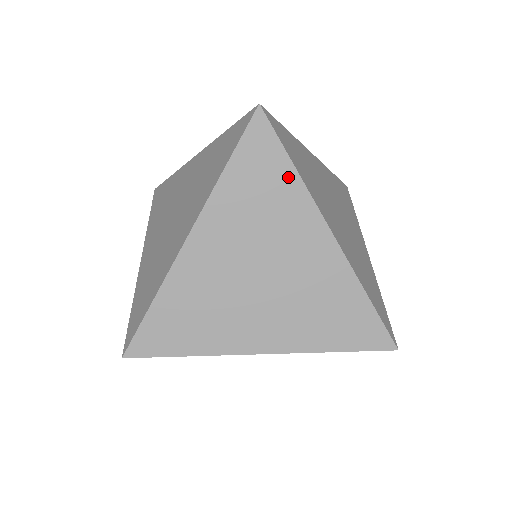
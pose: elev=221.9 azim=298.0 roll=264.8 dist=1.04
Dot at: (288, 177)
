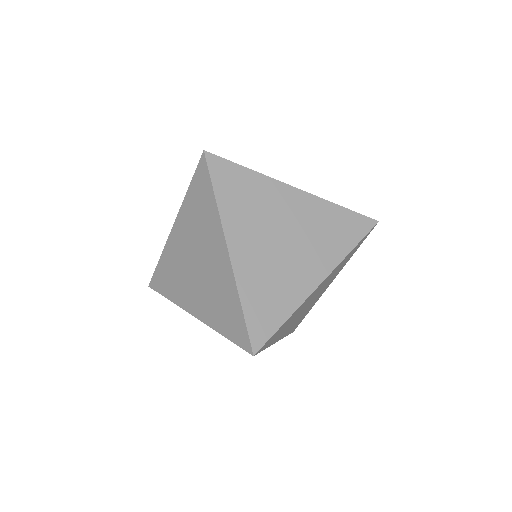
Dot at: occluded
